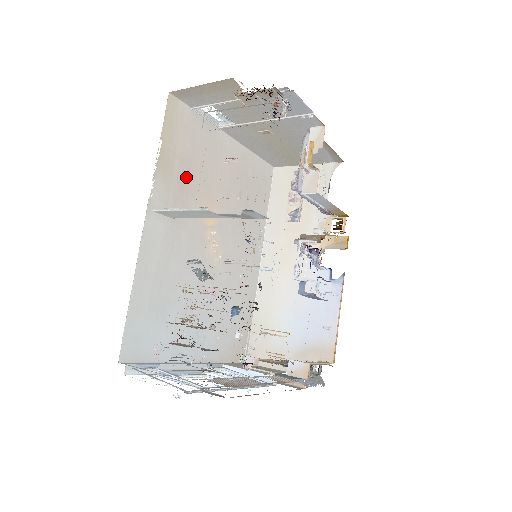
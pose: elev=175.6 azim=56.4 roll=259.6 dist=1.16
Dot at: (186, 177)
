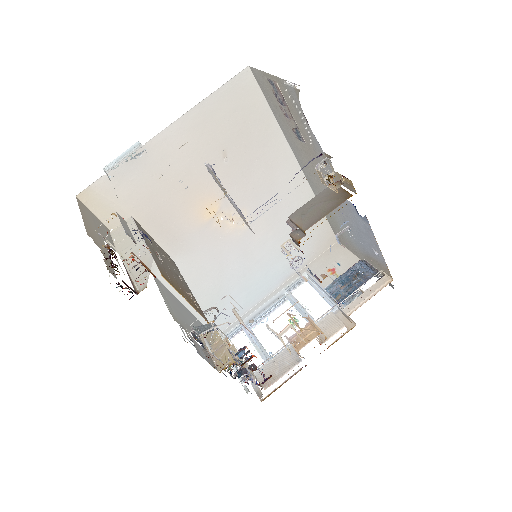
Dot at: (158, 219)
